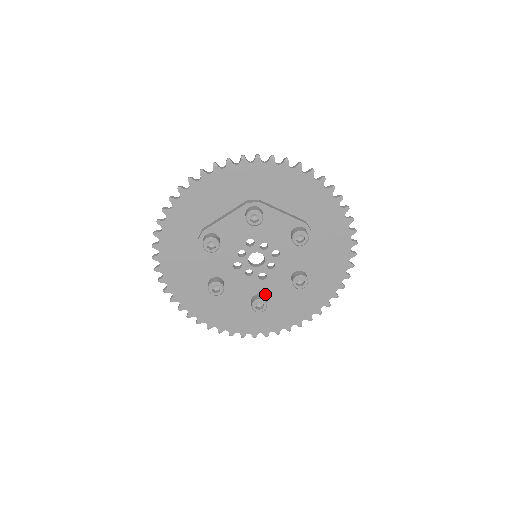
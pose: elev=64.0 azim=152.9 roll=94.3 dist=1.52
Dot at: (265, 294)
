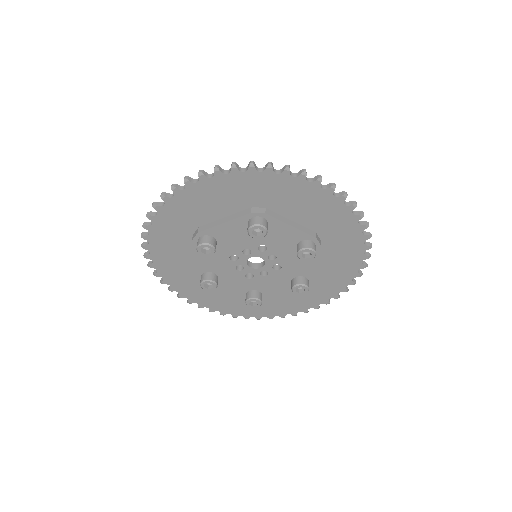
Dot at: (297, 275)
